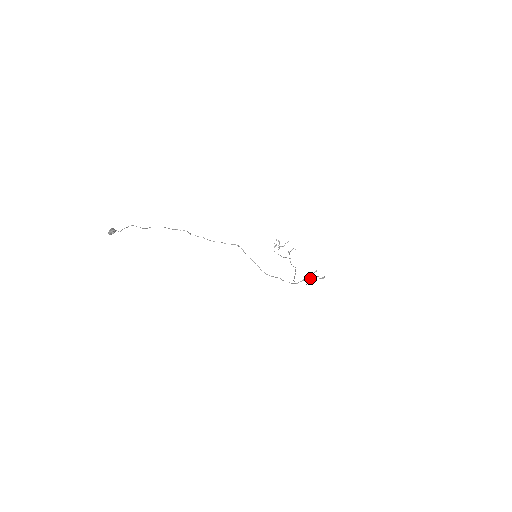
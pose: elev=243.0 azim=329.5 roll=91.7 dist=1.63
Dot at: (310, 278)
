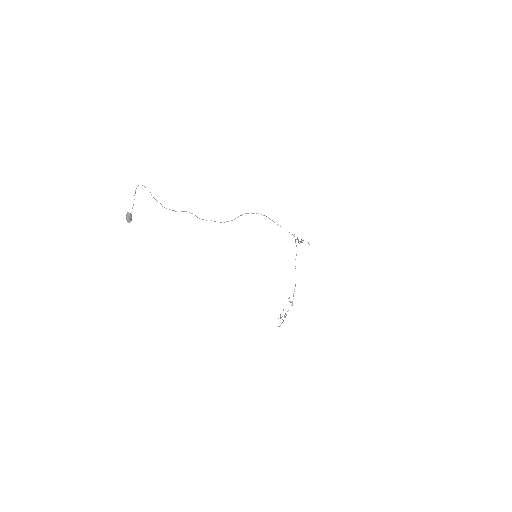
Dot at: occluded
